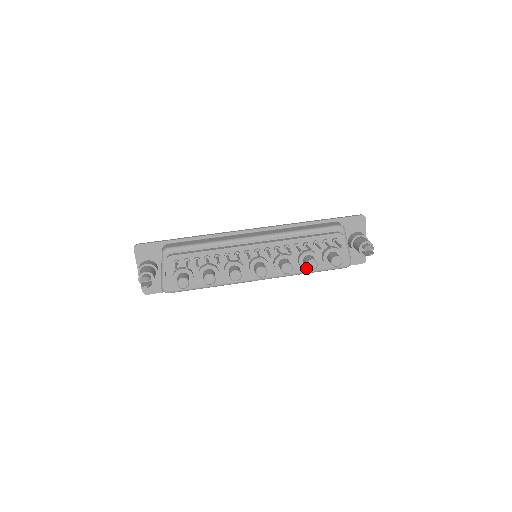
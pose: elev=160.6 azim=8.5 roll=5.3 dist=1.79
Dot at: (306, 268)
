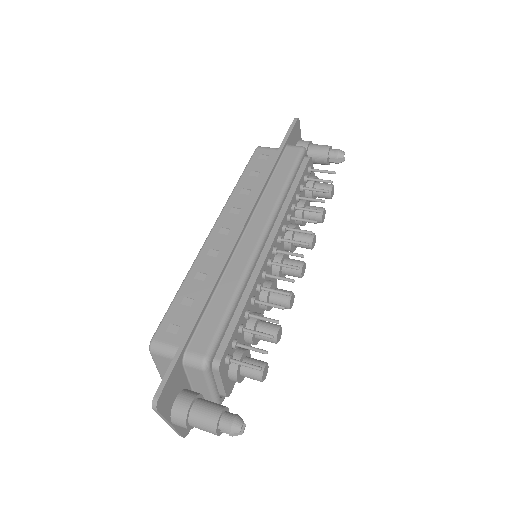
Dot at: (305, 223)
